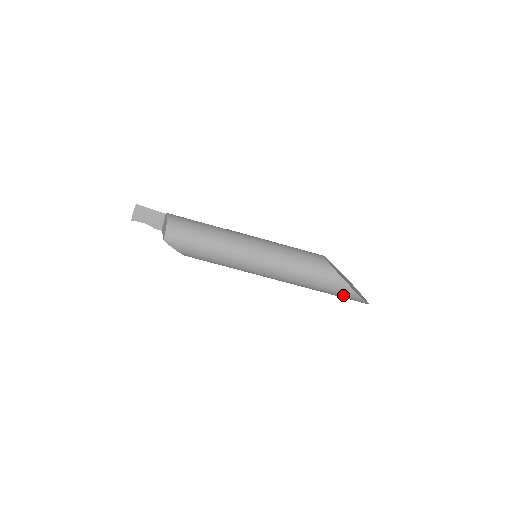
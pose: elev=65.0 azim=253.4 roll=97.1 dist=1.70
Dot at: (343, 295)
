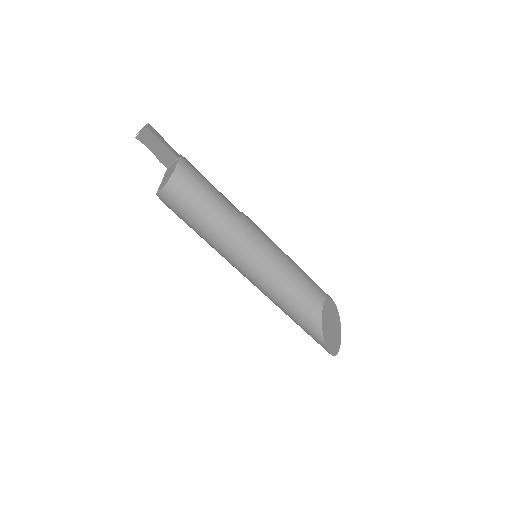
Dot at: occluded
